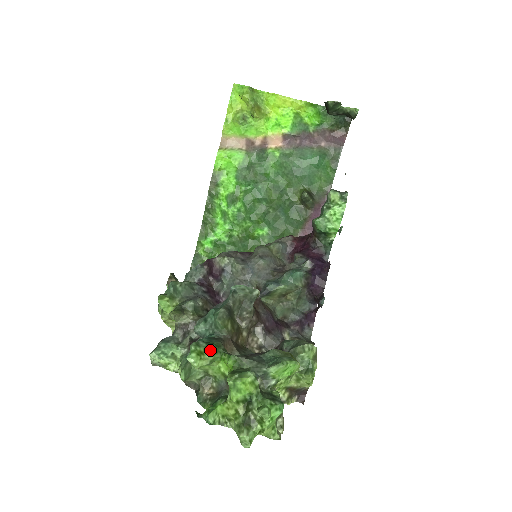
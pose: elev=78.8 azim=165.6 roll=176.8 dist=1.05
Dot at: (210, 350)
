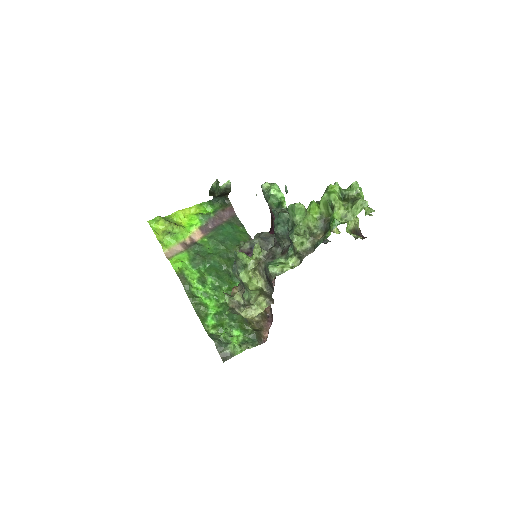
Dot at: occluded
